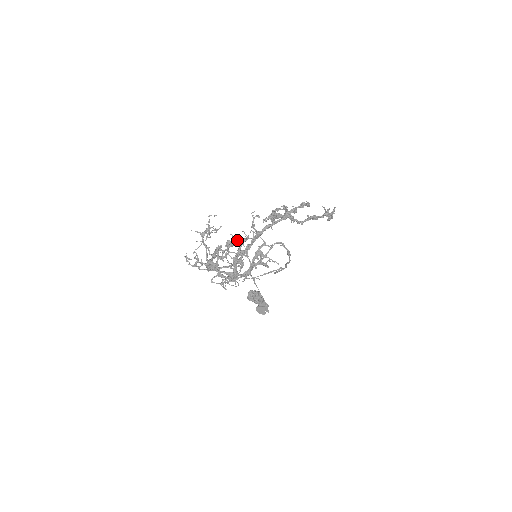
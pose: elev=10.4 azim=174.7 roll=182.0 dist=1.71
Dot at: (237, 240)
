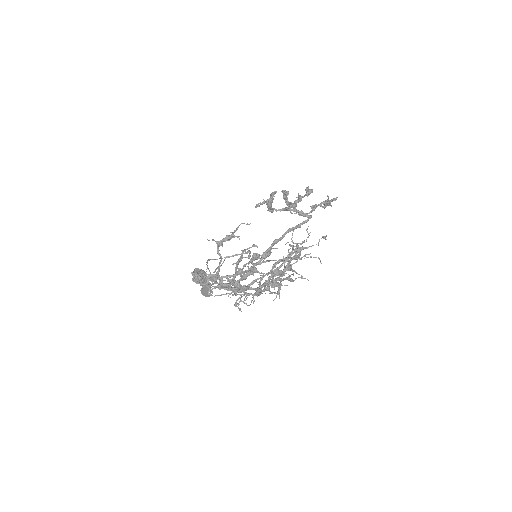
Dot at: (267, 253)
